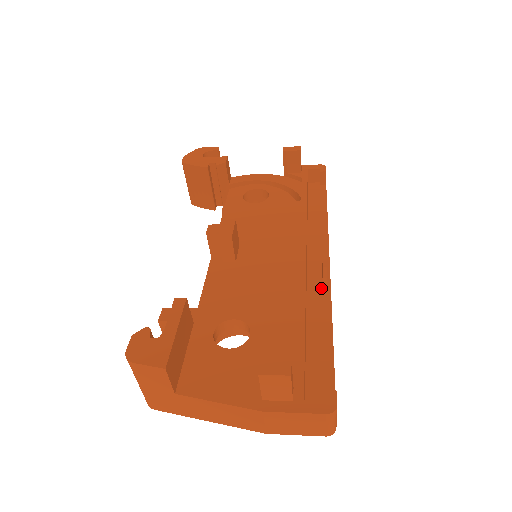
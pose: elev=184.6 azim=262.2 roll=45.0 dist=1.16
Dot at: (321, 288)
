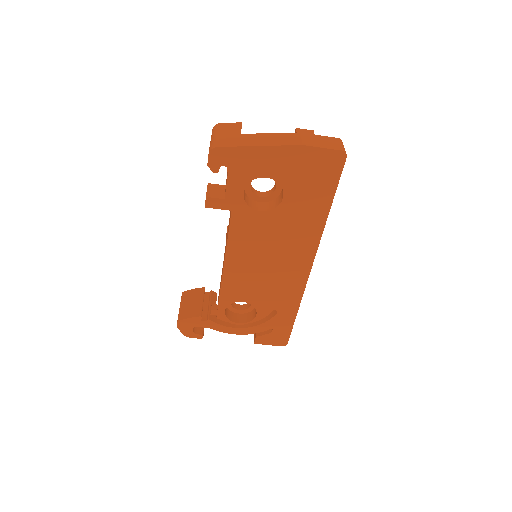
Dot at: occluded
